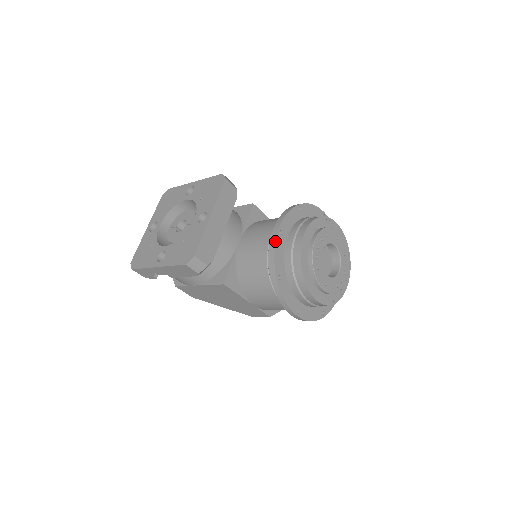
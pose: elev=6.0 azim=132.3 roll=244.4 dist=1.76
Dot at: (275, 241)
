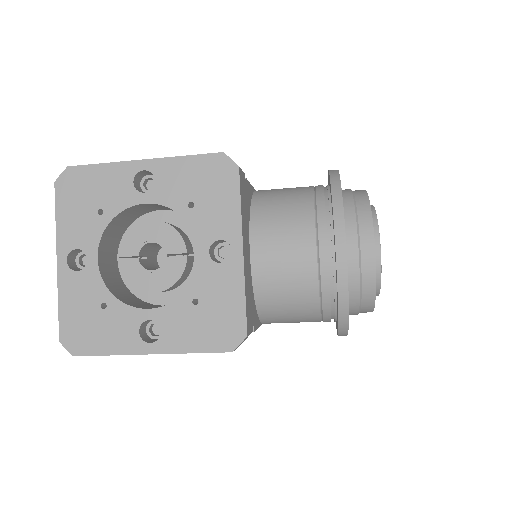
Dot at: (347, 267)
